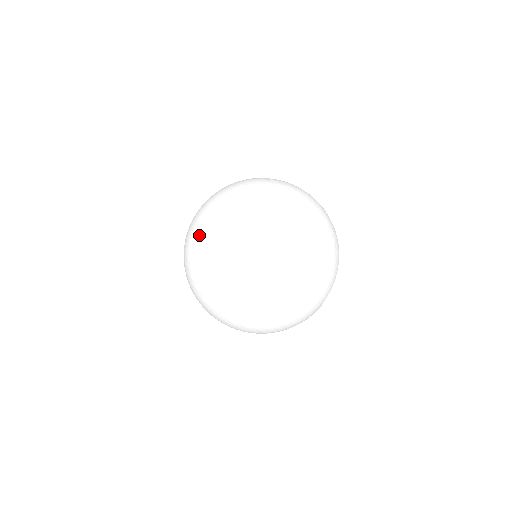
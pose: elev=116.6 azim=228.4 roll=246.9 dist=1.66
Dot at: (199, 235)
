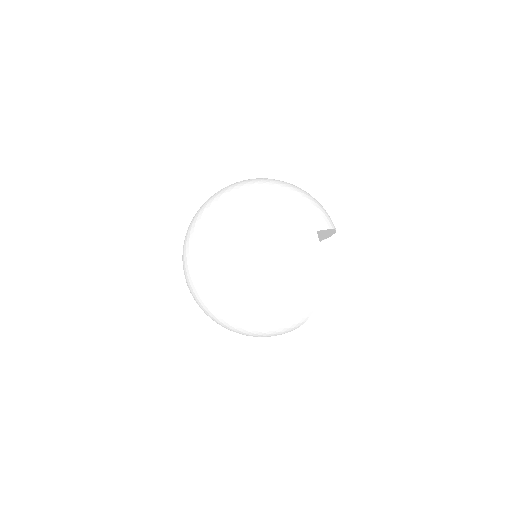
Dot at: (186, 236)
